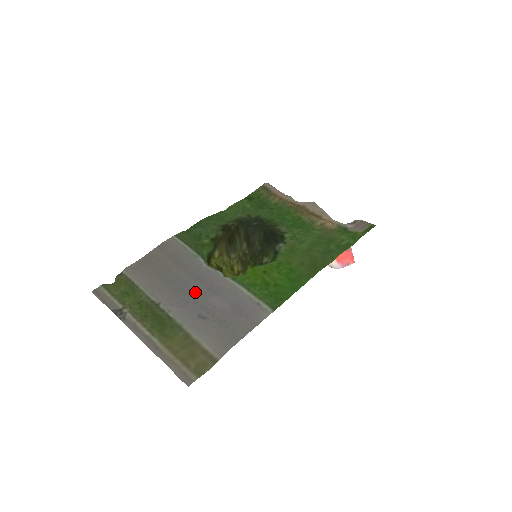
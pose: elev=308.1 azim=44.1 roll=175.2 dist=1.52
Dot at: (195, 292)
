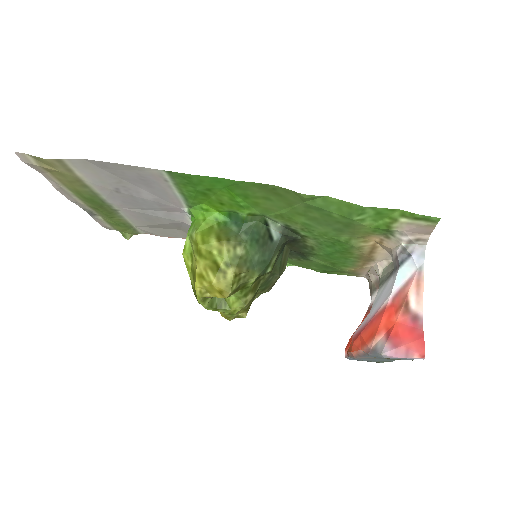
Dot at: (148, 206)
